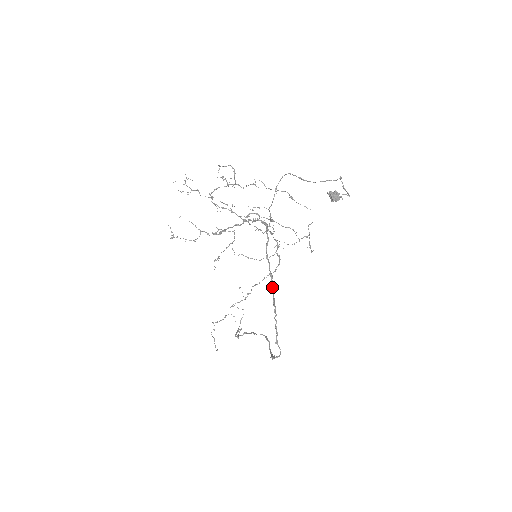
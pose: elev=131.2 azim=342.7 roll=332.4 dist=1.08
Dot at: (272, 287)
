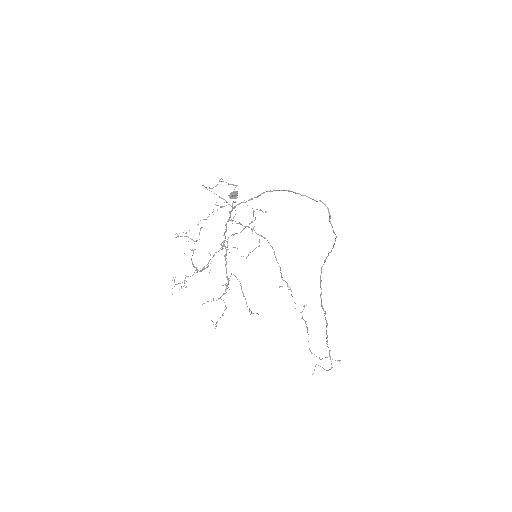
Dot at: (272, 191)
